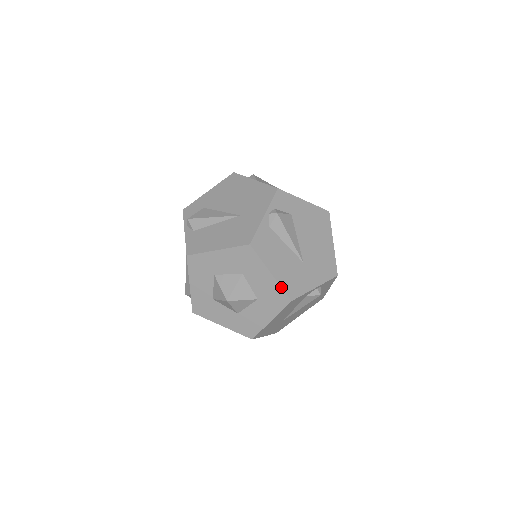
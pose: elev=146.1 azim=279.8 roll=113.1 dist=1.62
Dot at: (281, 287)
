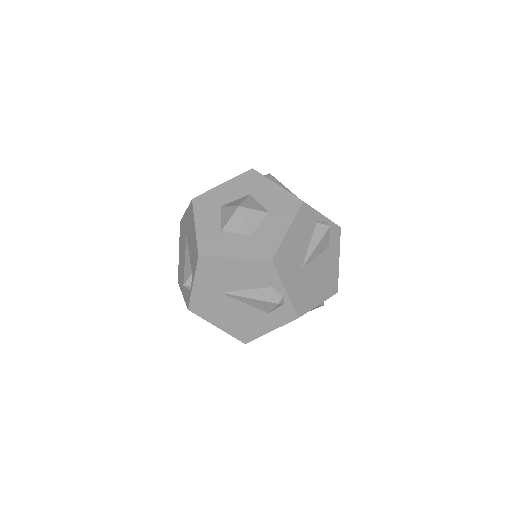
Dot at: (289, 192)
